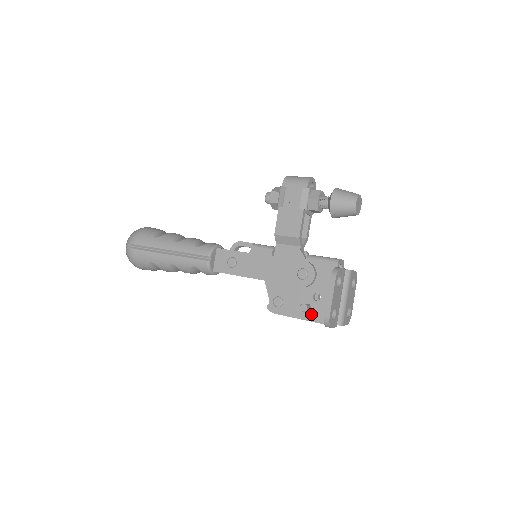
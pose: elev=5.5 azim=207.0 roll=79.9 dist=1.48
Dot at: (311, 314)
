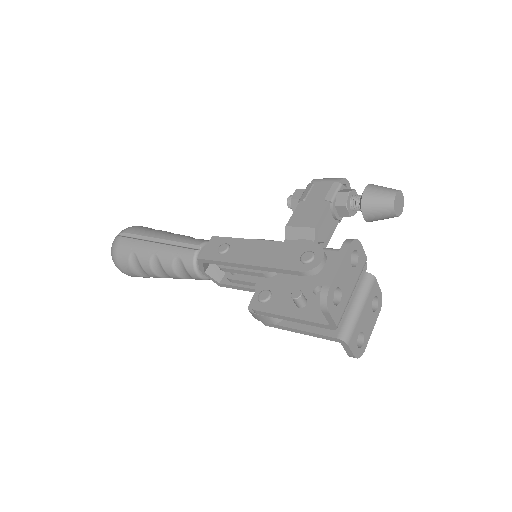
Dot at: (305, 310)
